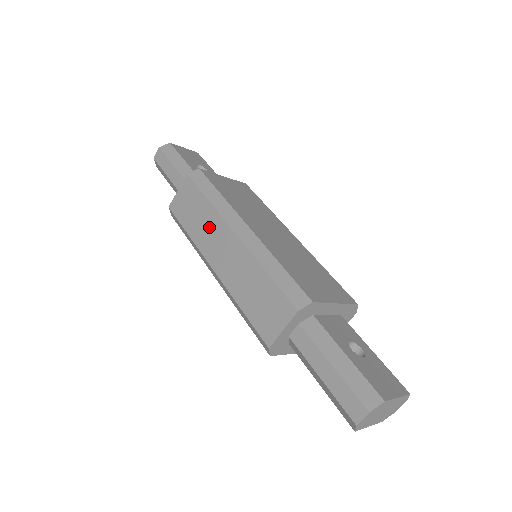
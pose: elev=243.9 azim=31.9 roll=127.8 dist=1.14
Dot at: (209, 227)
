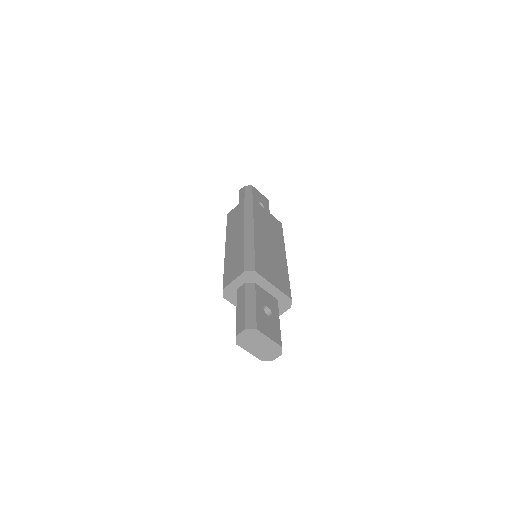
Dot at: (237, 226)
